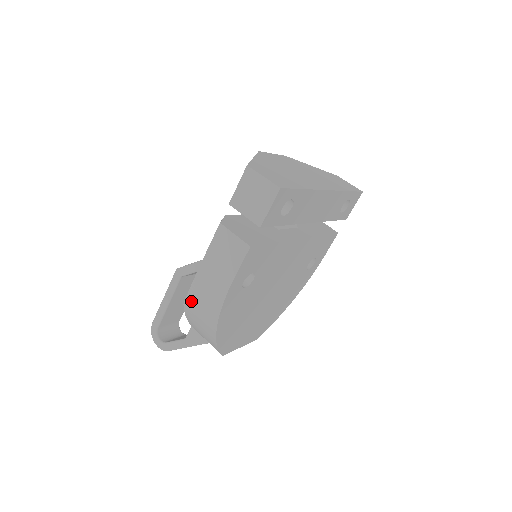
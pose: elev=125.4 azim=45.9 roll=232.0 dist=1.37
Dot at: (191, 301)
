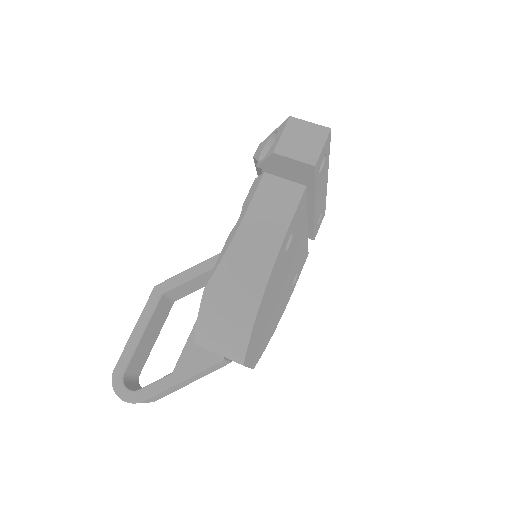
Dot at: (222, 275)
